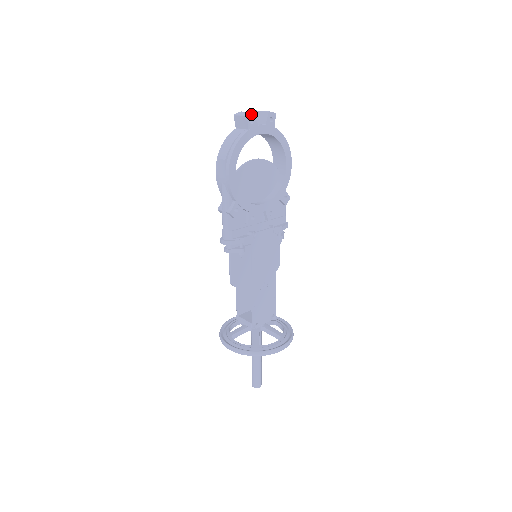
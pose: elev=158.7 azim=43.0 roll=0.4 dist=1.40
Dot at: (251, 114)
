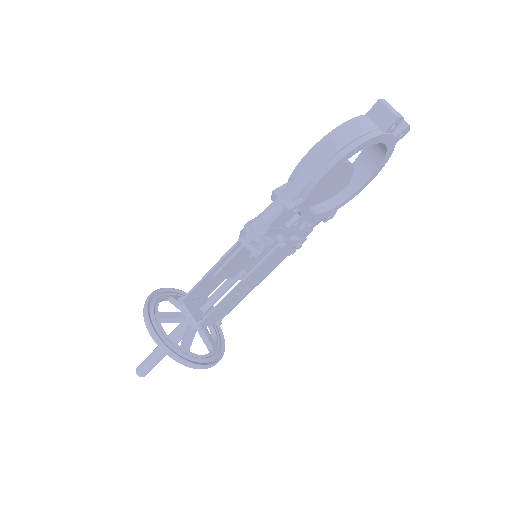
Dot at: (401, 118)
